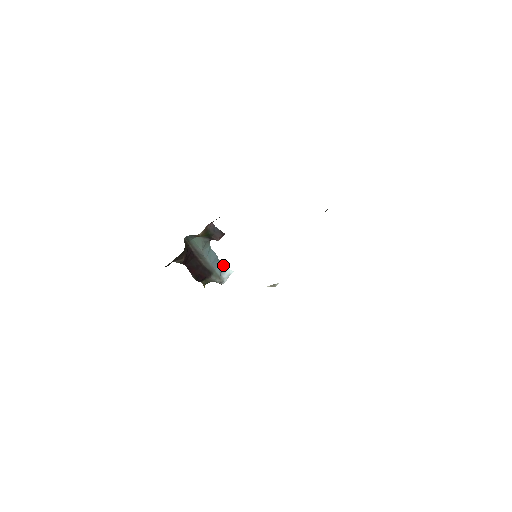
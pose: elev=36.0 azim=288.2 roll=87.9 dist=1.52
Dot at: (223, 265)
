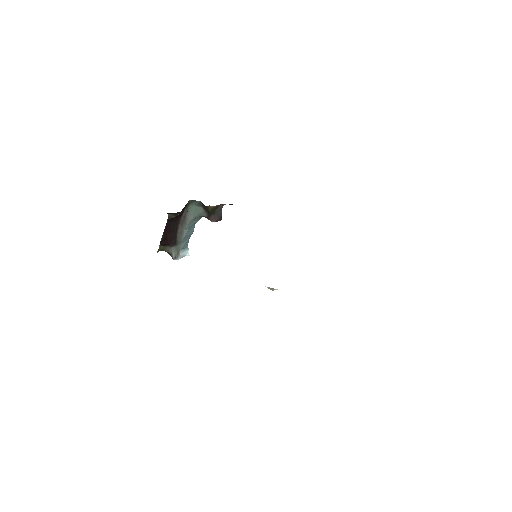
Dot at: occluded
